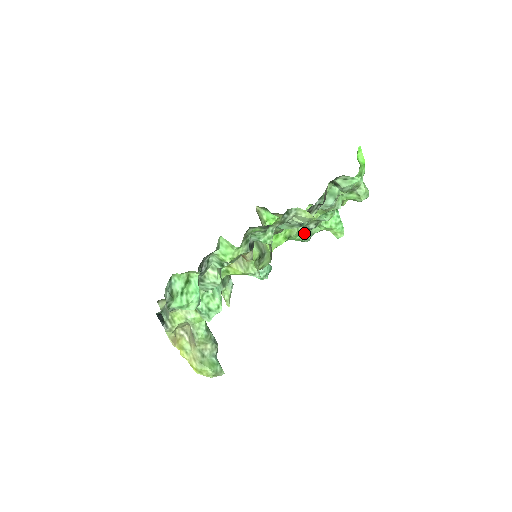
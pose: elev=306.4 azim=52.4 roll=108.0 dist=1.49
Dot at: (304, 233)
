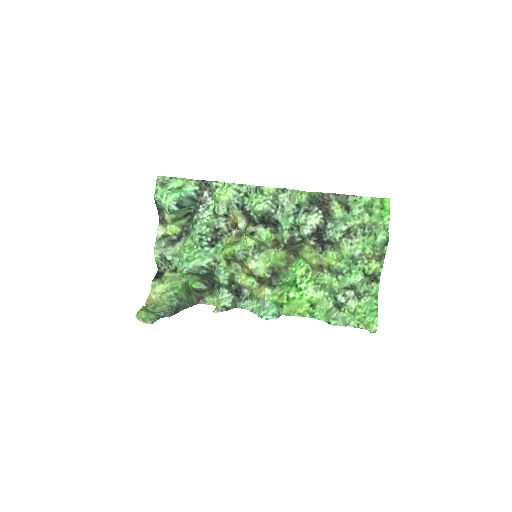
Dot at: (333, 312)
